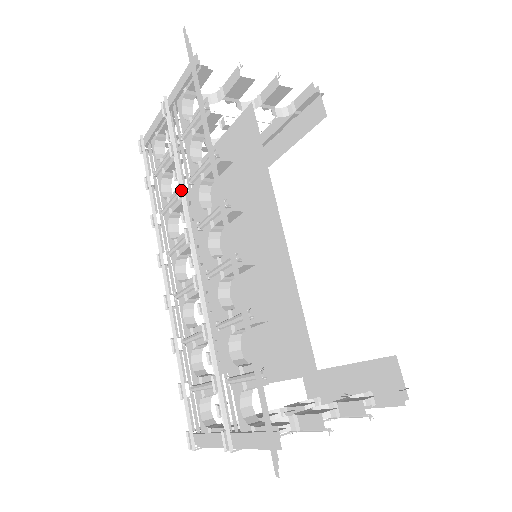
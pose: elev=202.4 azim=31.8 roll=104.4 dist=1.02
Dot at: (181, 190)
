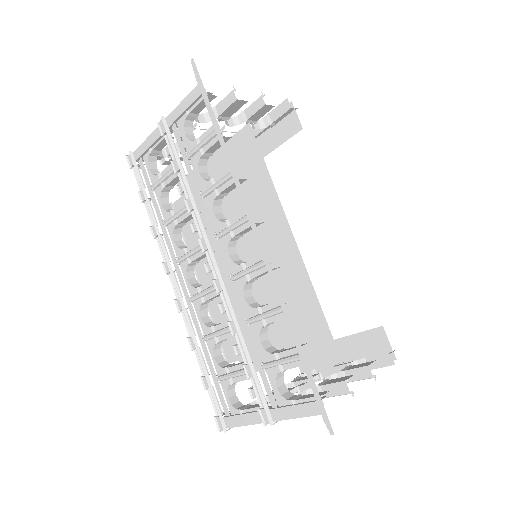
Dot at: (192, 204)
